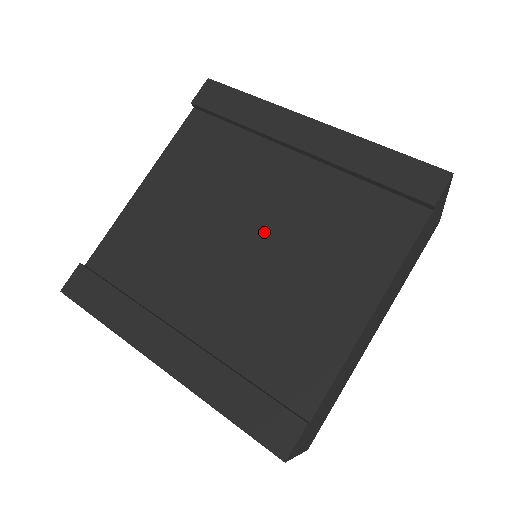
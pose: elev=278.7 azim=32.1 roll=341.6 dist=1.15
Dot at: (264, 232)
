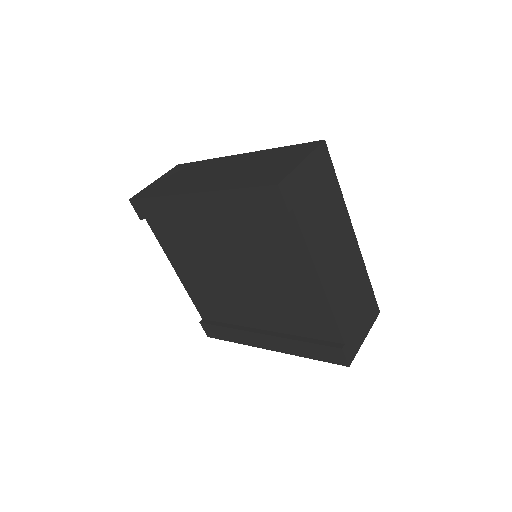
Dot at: (240, 267)
